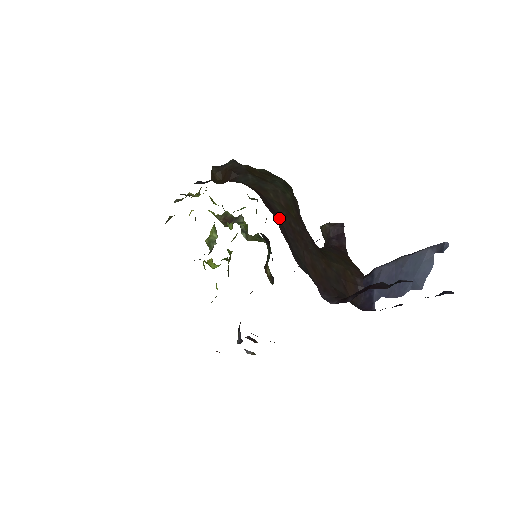
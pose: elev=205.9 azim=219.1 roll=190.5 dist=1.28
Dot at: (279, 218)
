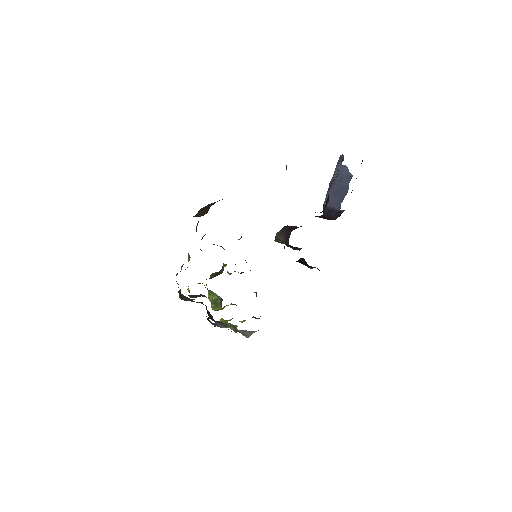
Dot at: occluded
